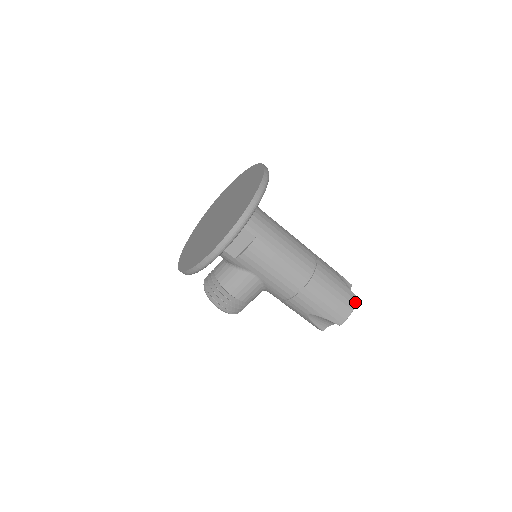
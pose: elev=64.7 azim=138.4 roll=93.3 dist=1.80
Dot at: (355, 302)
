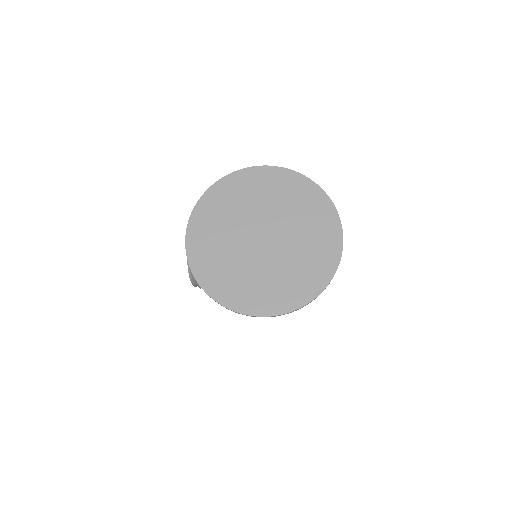
Dot at: occluded
